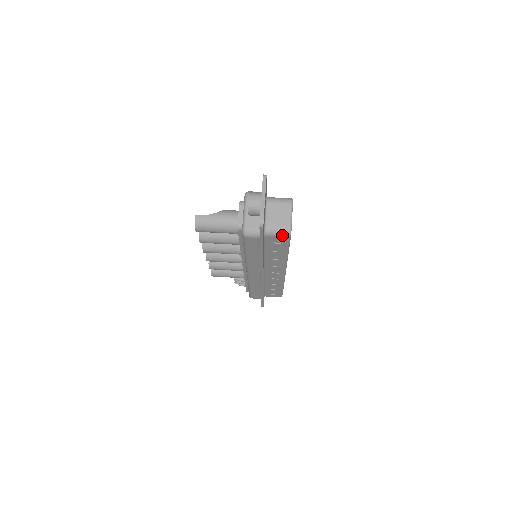
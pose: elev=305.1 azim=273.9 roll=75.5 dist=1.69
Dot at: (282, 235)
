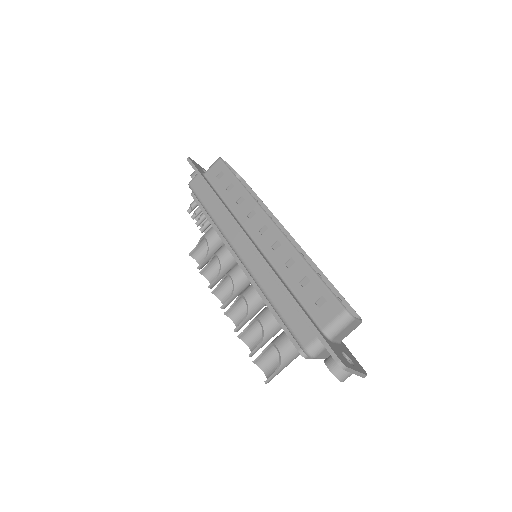
Dot at: occluded
